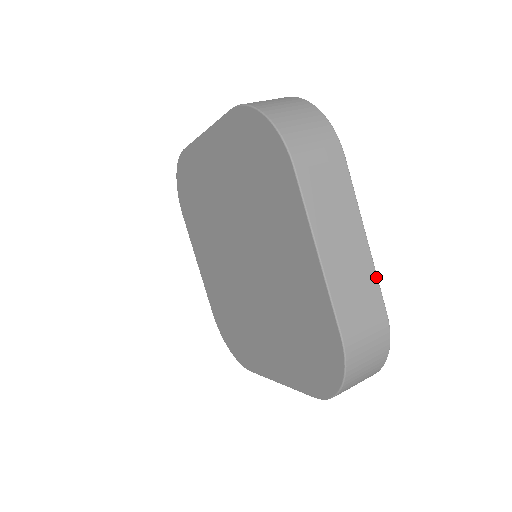
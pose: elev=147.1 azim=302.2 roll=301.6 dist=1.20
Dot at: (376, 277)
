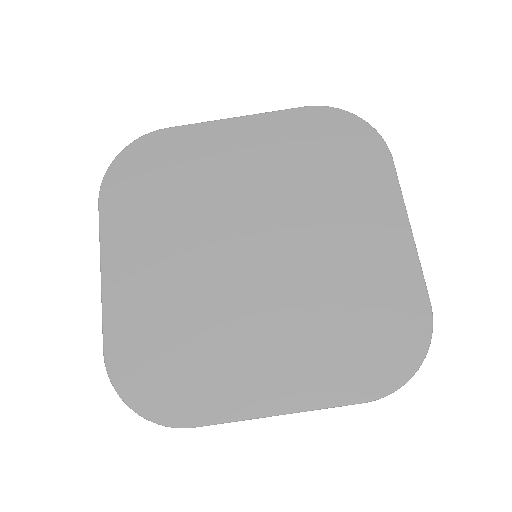
Dot at: occluded
